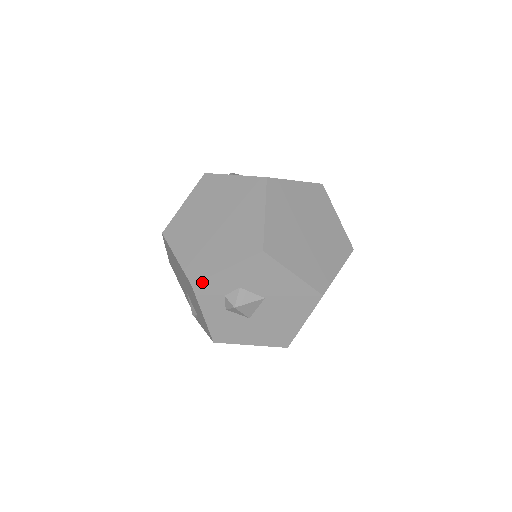
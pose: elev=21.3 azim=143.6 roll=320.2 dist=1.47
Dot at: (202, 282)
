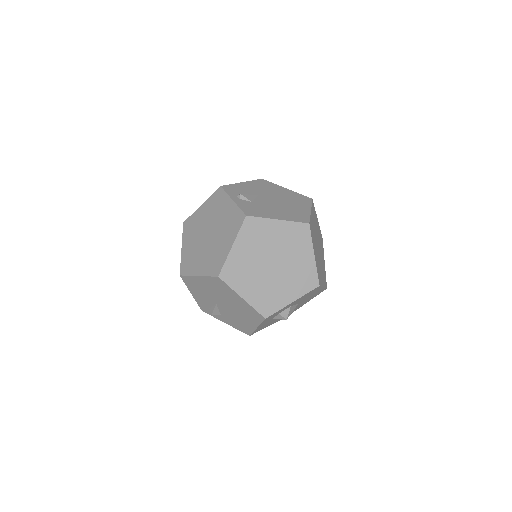
Dot at: (273, 314)
